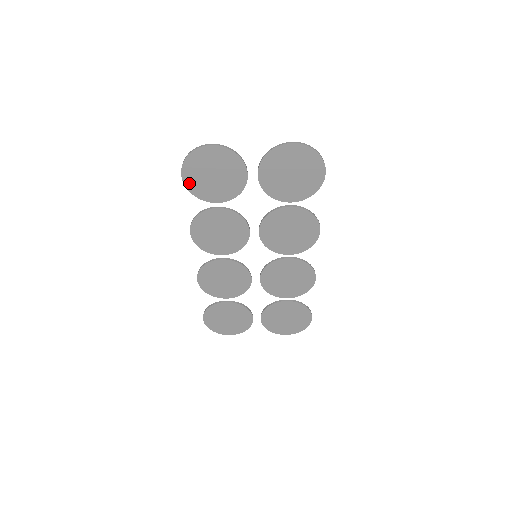
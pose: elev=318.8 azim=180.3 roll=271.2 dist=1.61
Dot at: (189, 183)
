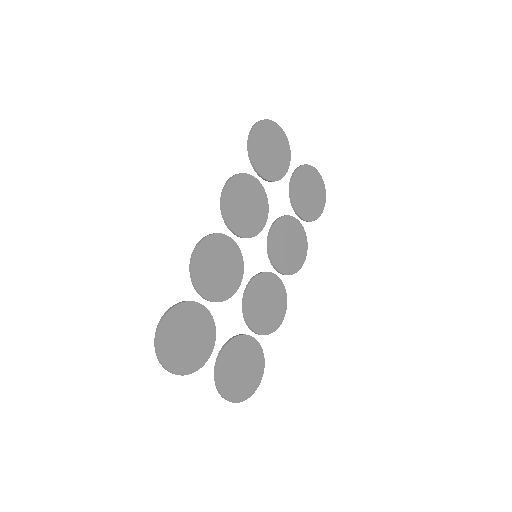
Dot at: (253, 140)
